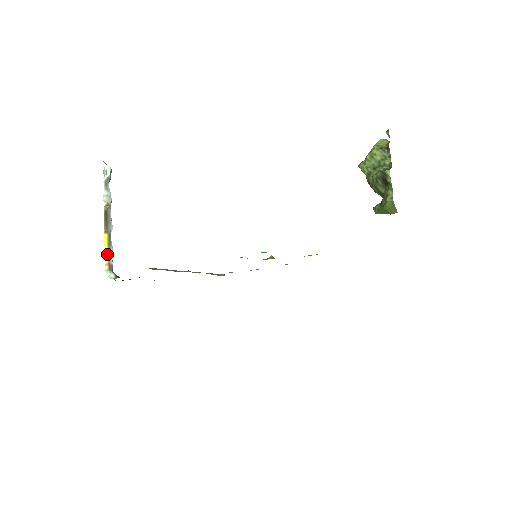
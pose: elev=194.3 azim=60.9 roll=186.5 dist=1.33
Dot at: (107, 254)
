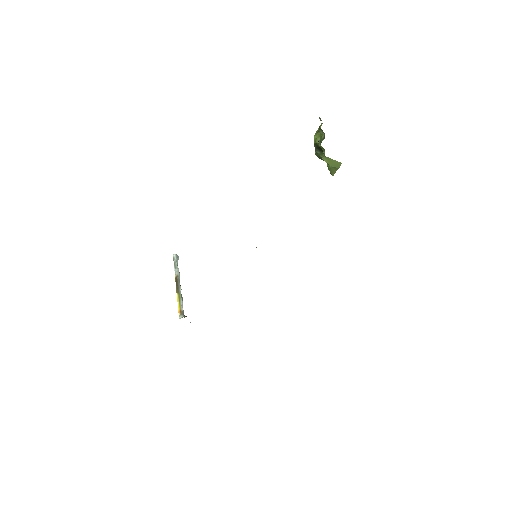
Dot at: (179, 305)
